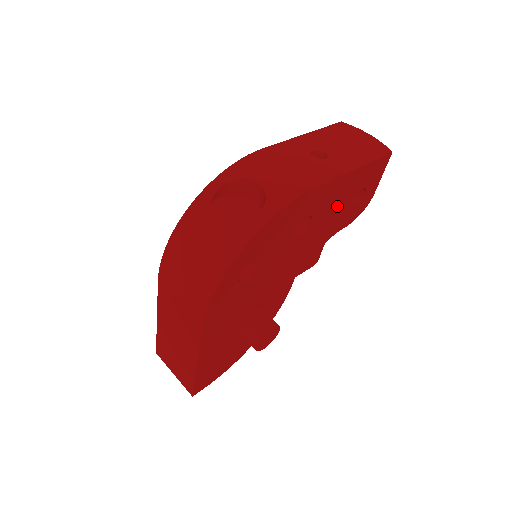
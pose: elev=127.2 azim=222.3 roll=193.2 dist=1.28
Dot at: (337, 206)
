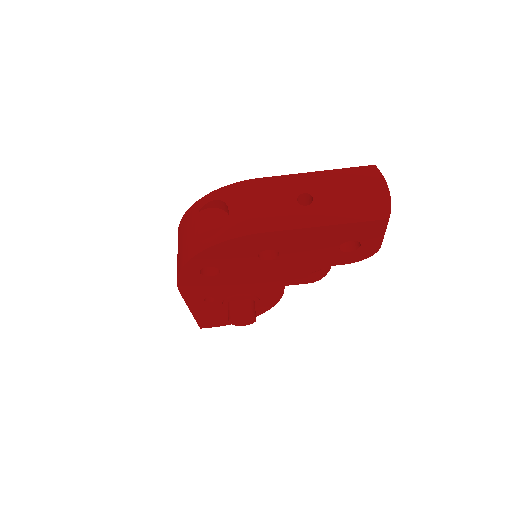
Dot at: (314, 248)
